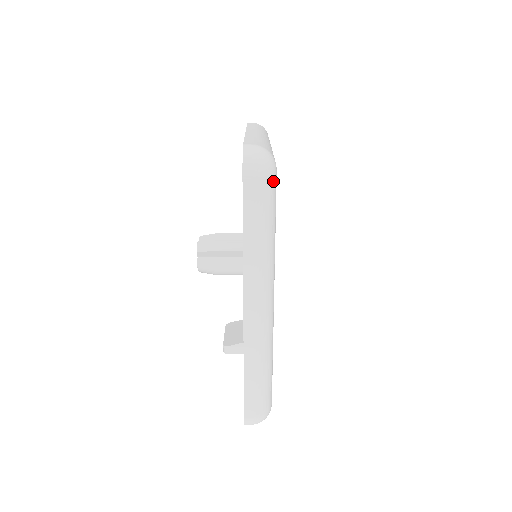
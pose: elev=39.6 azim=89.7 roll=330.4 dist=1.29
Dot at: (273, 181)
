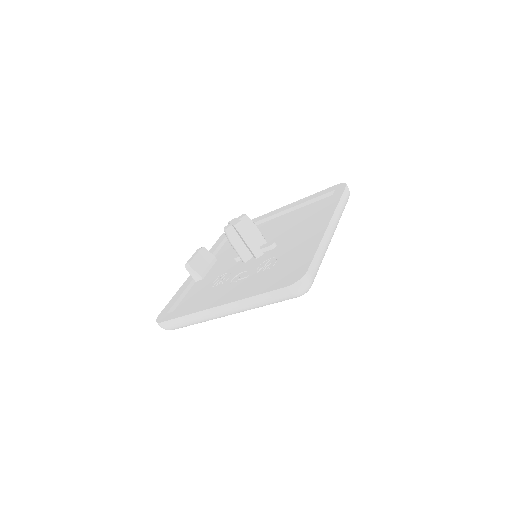
Dot at: (296, 297)
